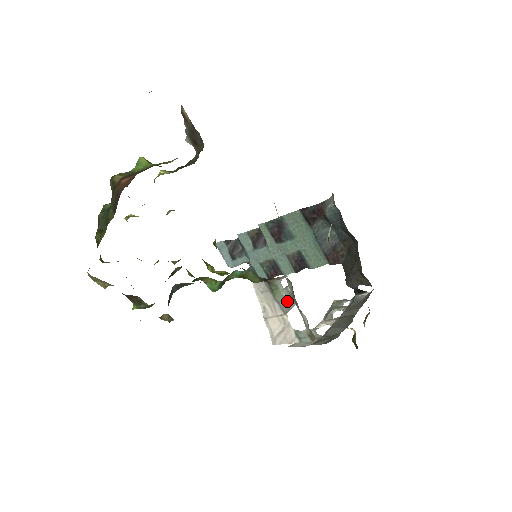
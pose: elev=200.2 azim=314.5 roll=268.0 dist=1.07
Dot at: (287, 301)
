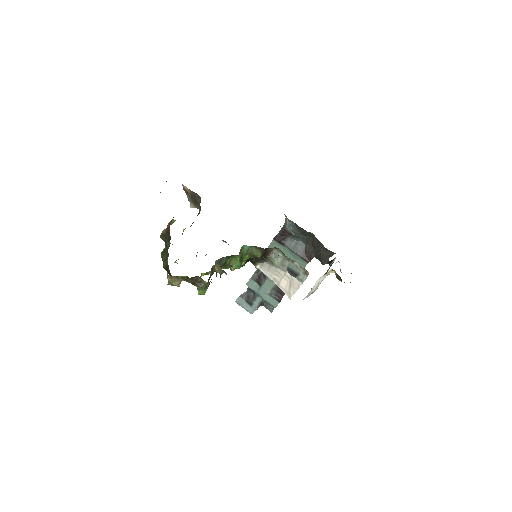
Dot at: (283, 263)
